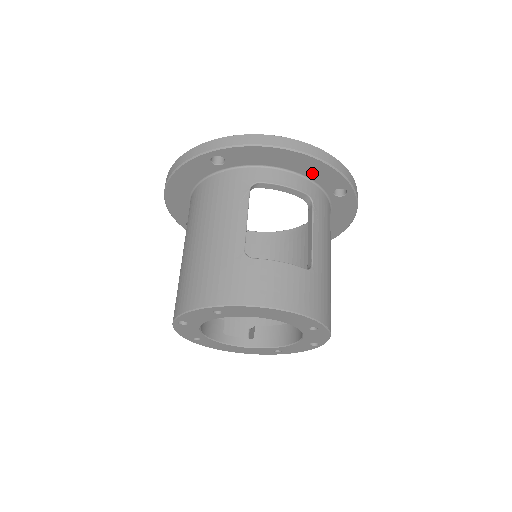
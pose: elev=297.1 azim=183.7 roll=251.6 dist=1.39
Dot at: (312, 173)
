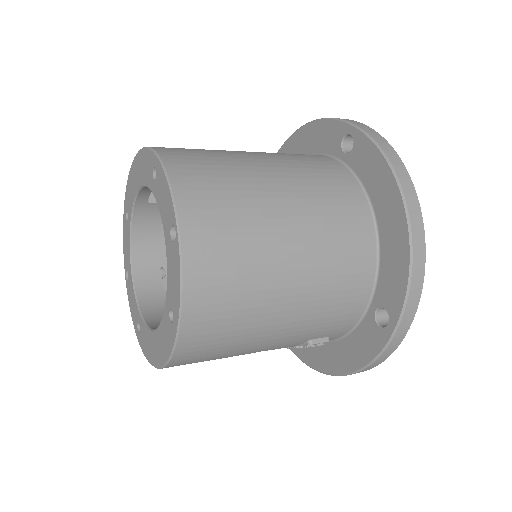
Dot at: (314, 145)
